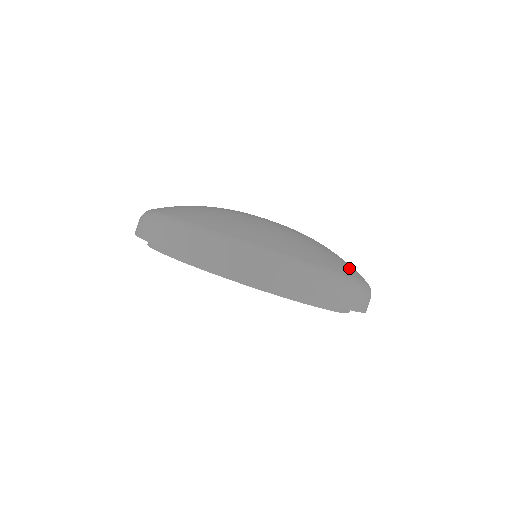
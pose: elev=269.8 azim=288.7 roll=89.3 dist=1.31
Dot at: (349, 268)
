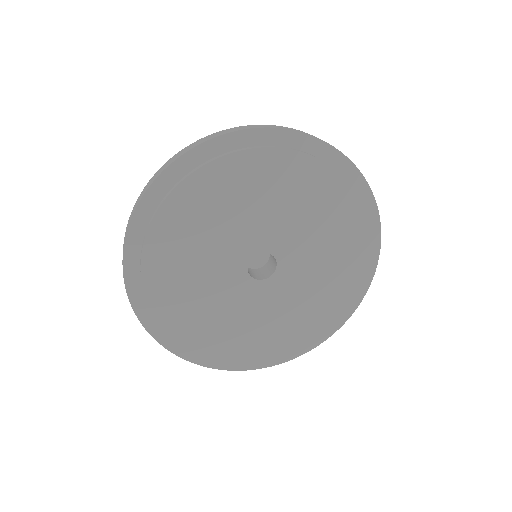
Dot at: occluded
